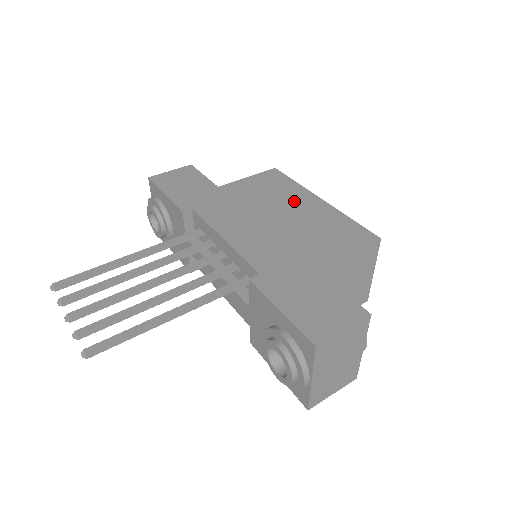
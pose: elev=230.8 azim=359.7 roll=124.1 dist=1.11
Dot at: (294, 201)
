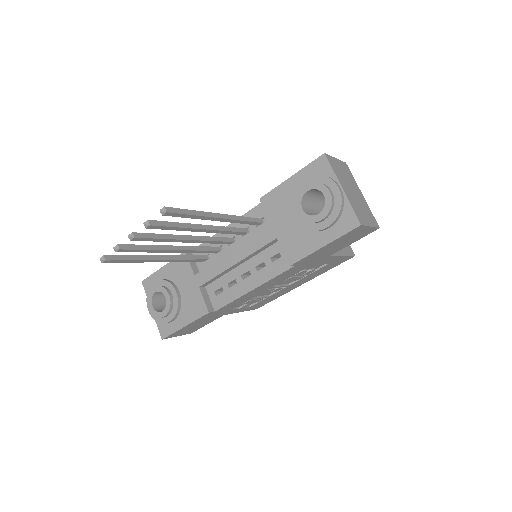
Dot at: occluded
